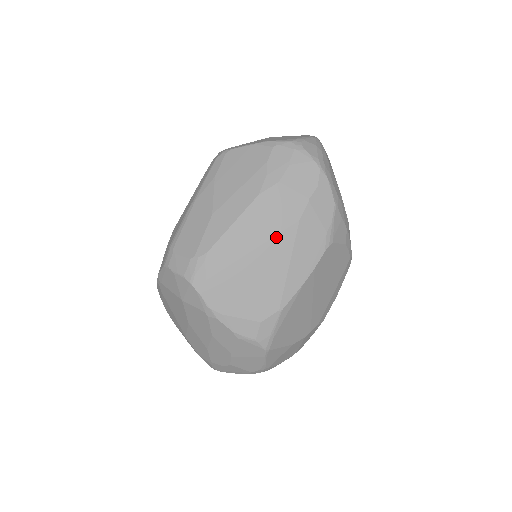
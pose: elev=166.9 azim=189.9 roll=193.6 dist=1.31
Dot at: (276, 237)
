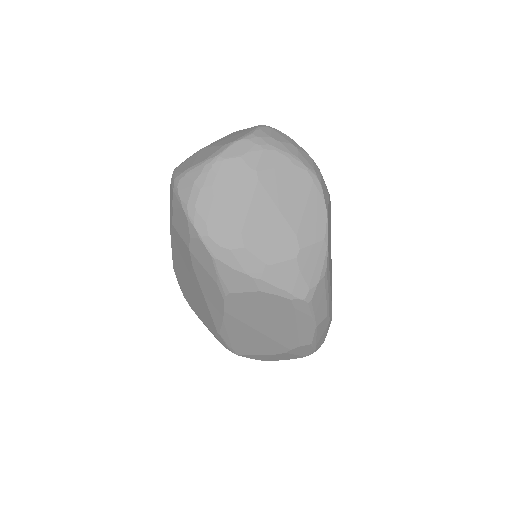
Dot at: (190, 274)
